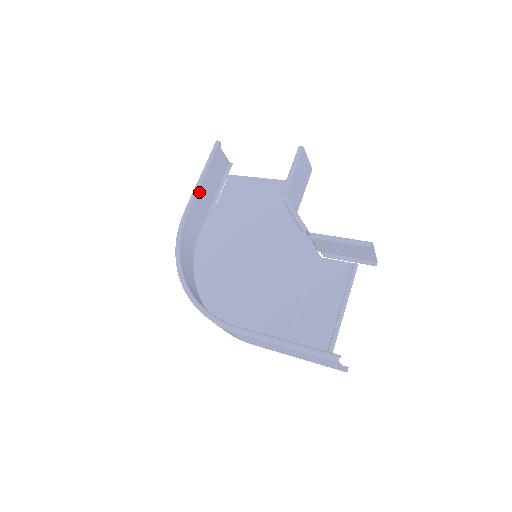
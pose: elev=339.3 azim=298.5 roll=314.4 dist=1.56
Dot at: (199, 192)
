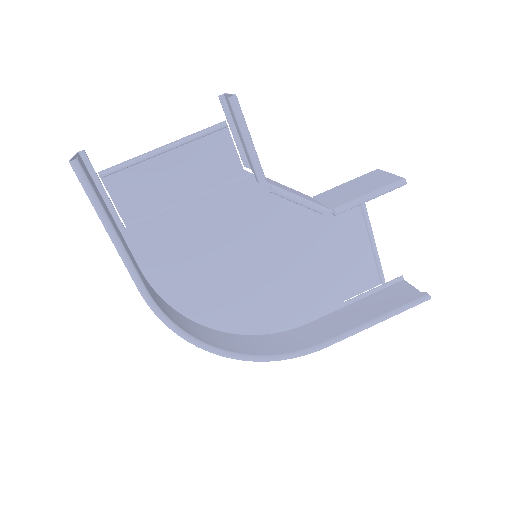
Dot at: (127, 252)
